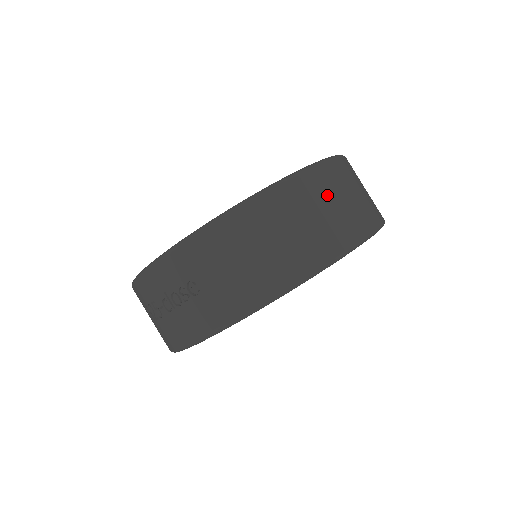
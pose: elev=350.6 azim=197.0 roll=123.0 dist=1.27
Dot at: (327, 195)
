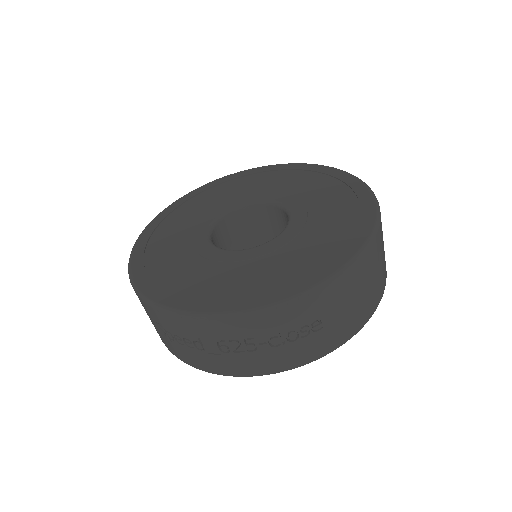
Dot at: occluded
